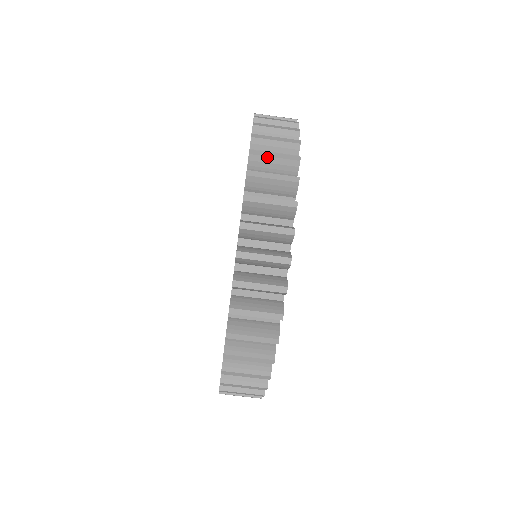
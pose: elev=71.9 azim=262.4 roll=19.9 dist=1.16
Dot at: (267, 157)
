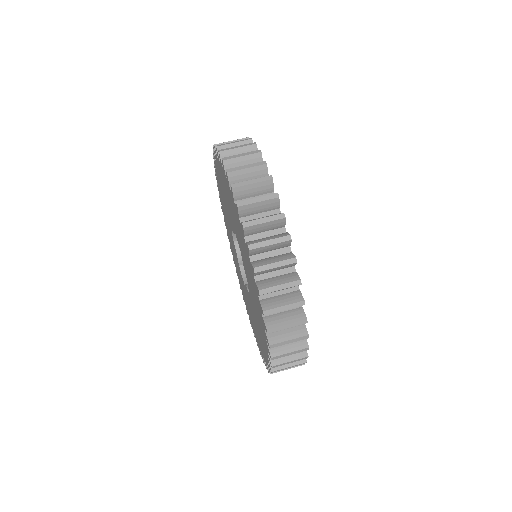
Dot at: occluded
